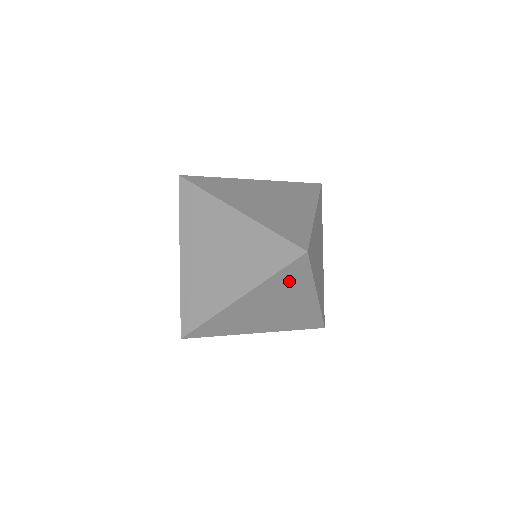
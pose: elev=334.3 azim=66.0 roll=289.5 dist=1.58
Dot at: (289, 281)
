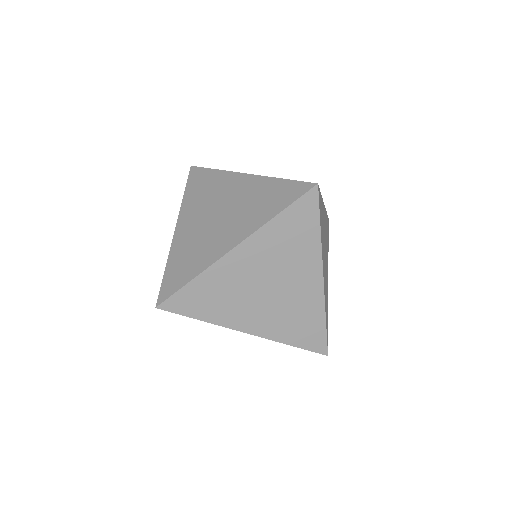
Dot at: (294, 233)
